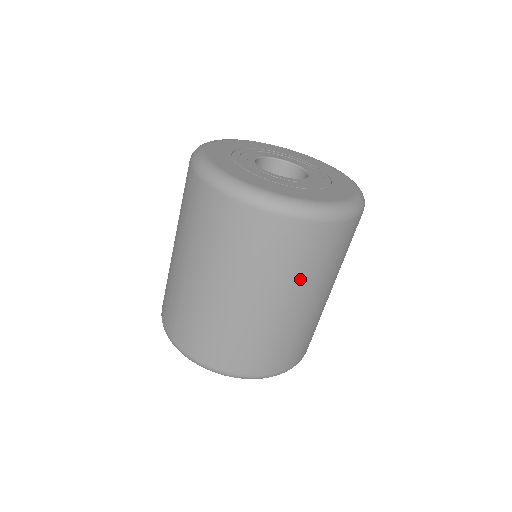
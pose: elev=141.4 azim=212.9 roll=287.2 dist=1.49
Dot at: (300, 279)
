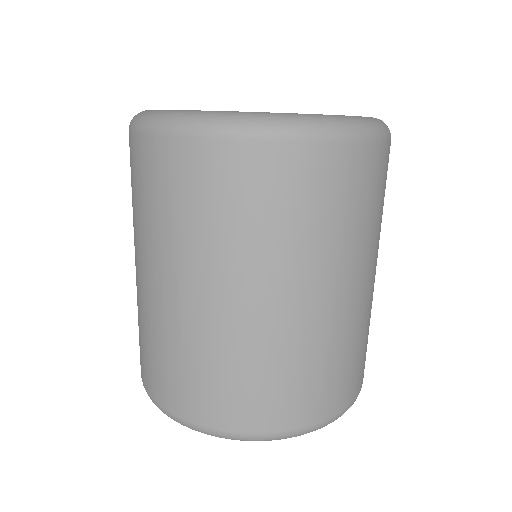
Dot at: occluded
